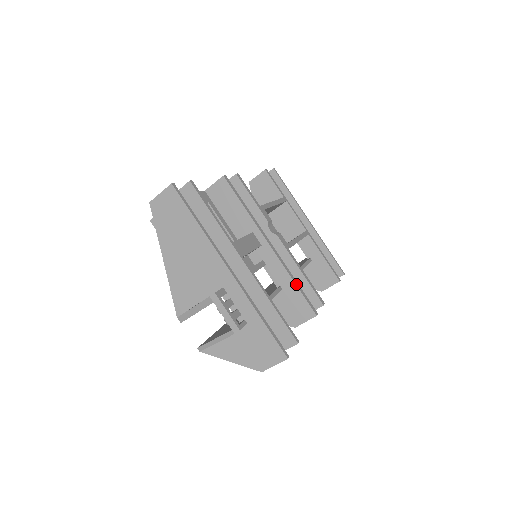
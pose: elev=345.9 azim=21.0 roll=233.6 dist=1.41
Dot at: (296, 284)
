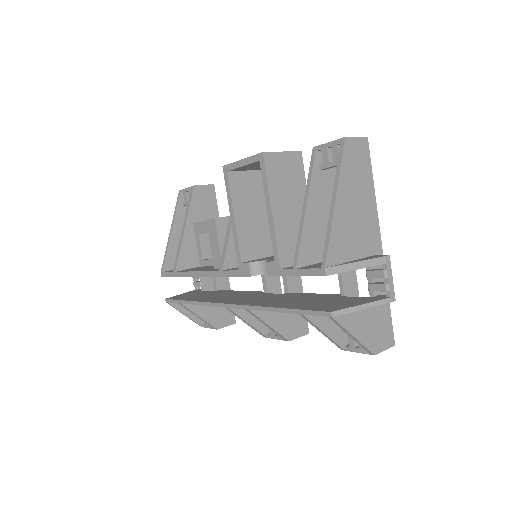
Dot at: occluded
